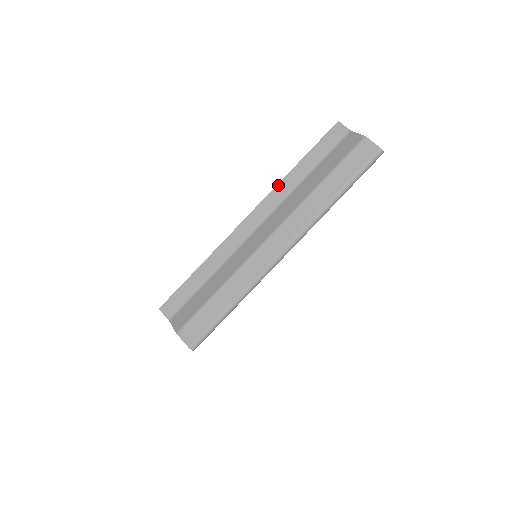
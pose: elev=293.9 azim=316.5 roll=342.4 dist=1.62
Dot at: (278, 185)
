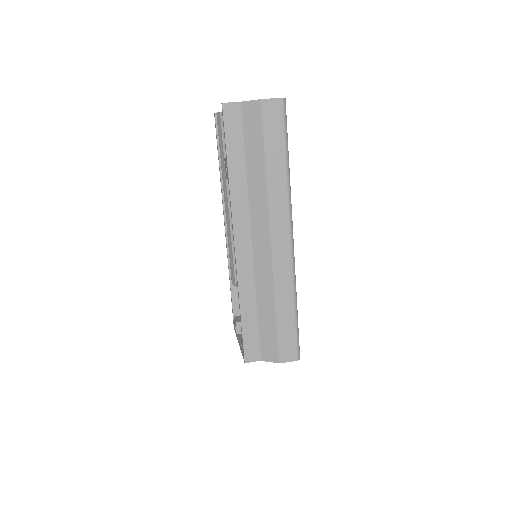
Dot at: (231, 199)
